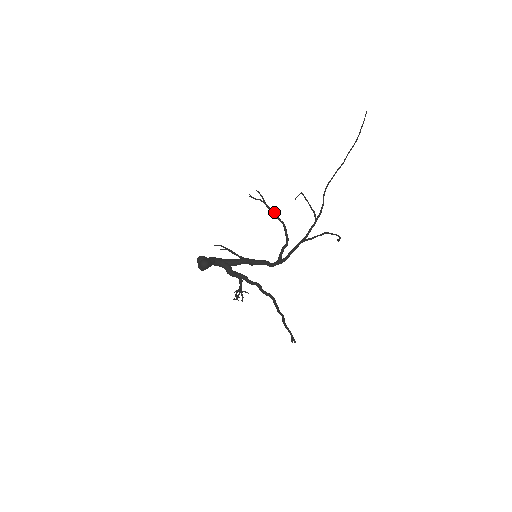
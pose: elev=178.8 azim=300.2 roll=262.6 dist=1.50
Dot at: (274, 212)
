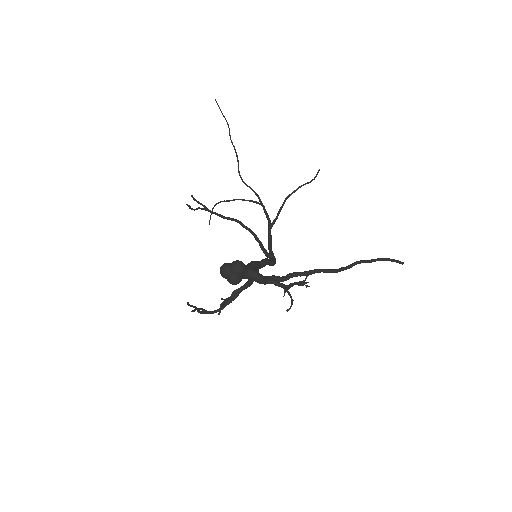
Dot at: (222, 215)
